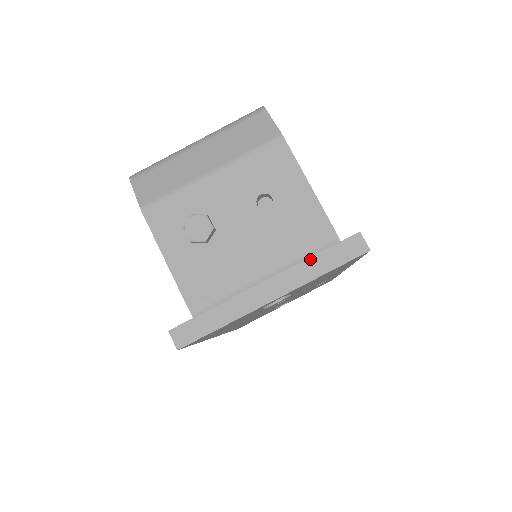
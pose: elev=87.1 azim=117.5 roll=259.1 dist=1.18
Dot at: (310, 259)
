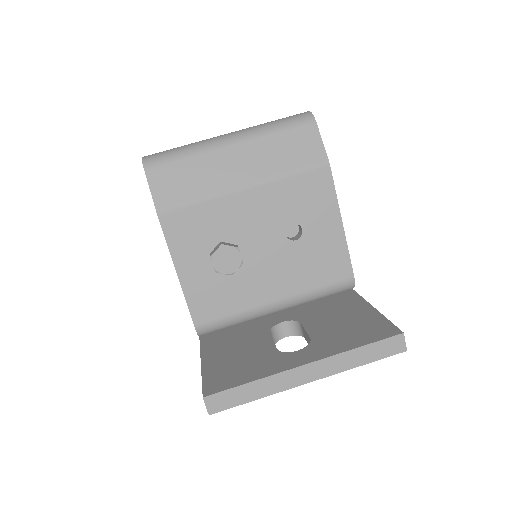
Dot at: (353, 351)
